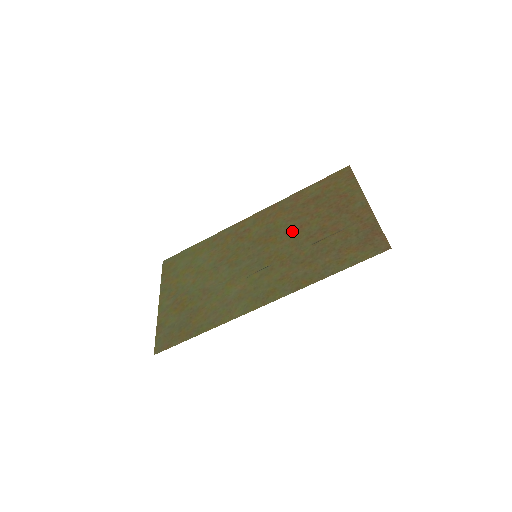
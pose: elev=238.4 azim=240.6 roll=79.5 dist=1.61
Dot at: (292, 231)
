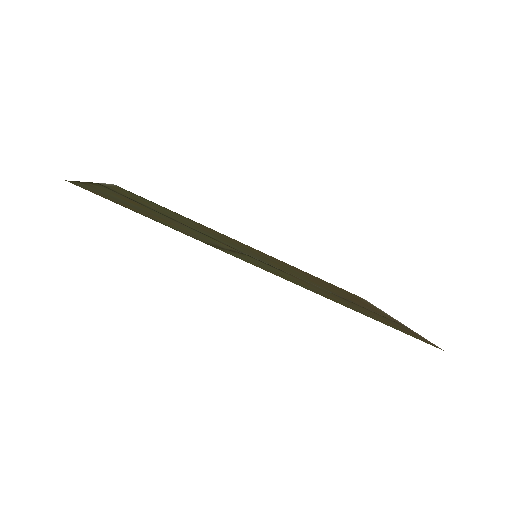
Dot at: occluded
